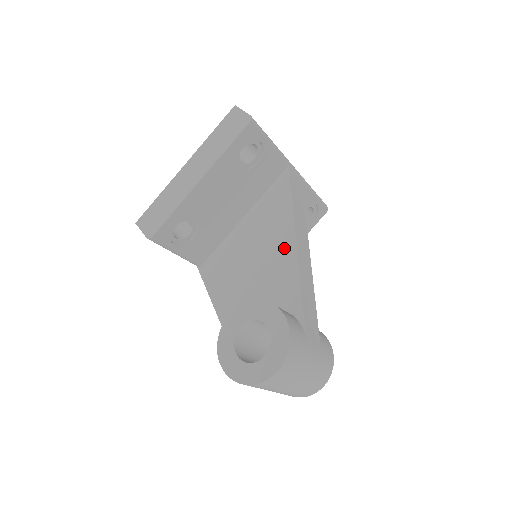
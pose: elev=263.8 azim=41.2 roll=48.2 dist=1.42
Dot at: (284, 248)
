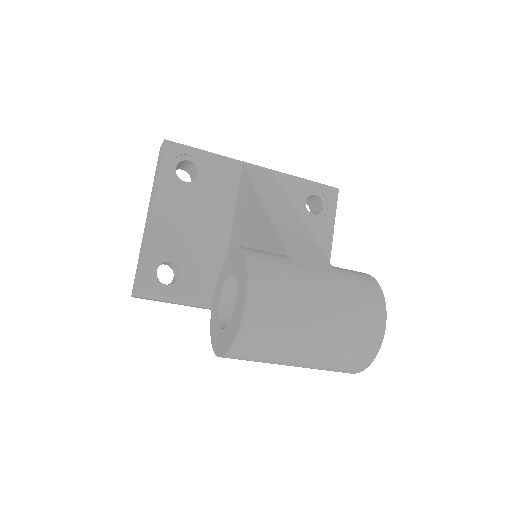
Dot at: (256, 217)
